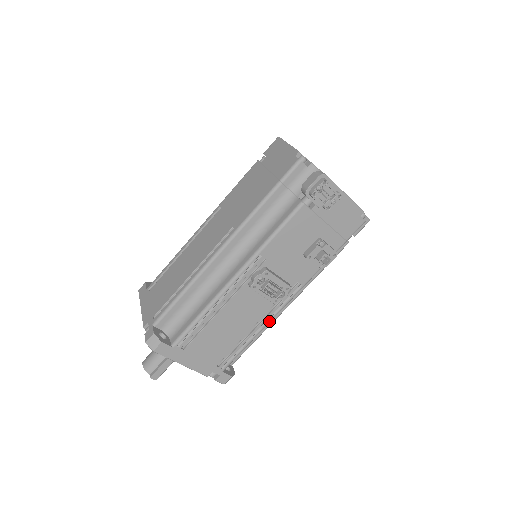
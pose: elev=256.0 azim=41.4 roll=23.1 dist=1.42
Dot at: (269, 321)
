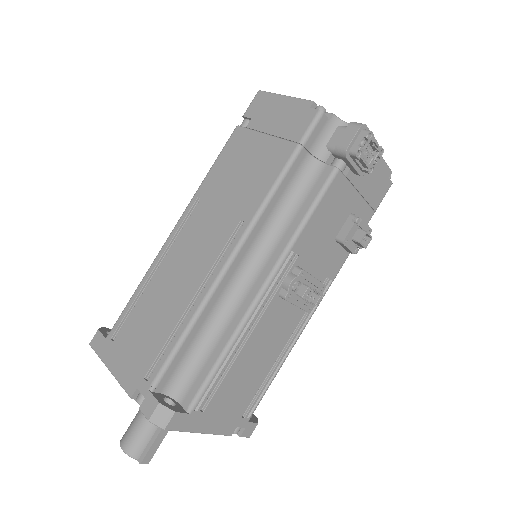
Dot at: (298, 337)
